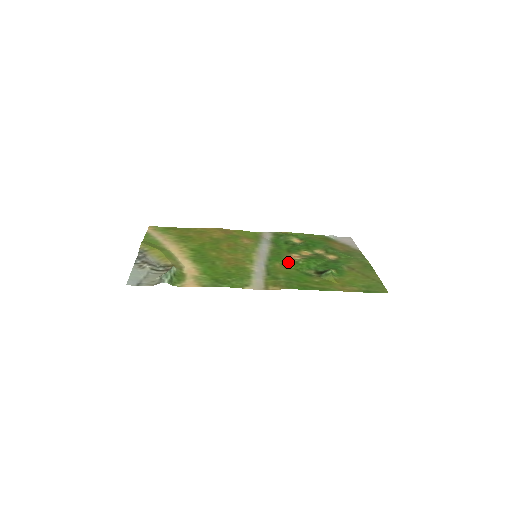
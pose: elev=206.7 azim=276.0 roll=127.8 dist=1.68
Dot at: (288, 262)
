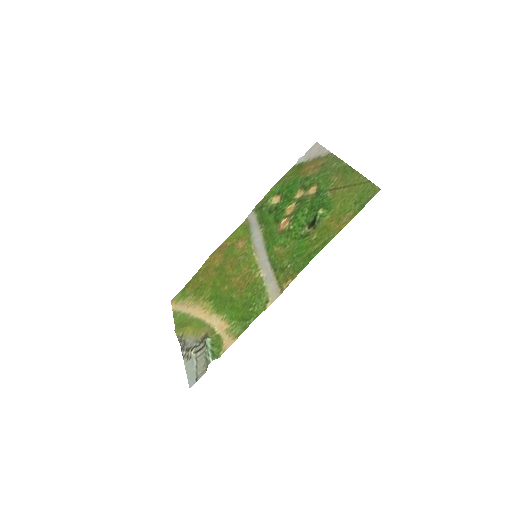
Dot at: (282, 237)
